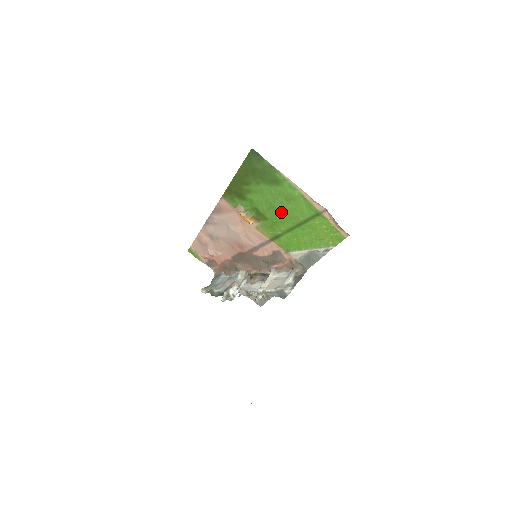
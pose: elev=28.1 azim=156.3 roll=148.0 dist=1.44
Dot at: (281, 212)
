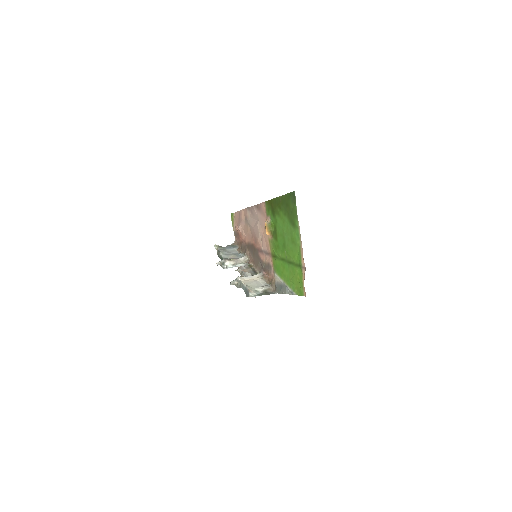
Dot at: (285, 244)
